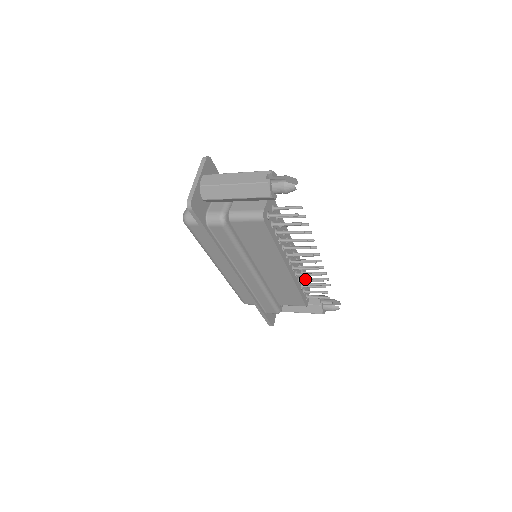
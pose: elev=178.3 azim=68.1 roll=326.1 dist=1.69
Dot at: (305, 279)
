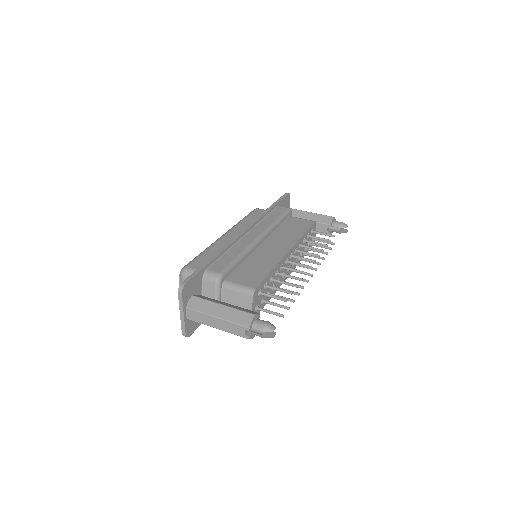
Dot at: (307, 255)
